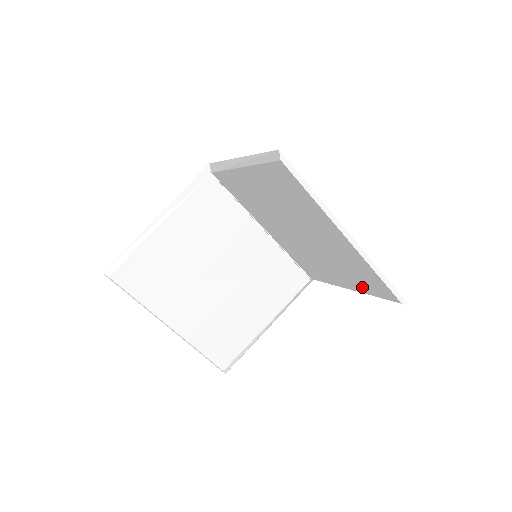
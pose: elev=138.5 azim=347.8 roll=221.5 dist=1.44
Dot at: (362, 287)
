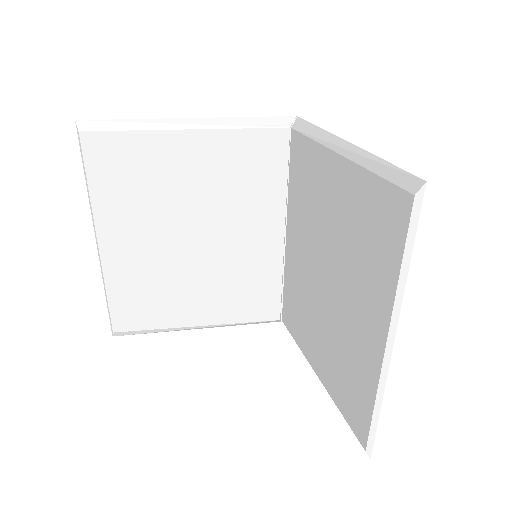
Dot at: (335, 389)
